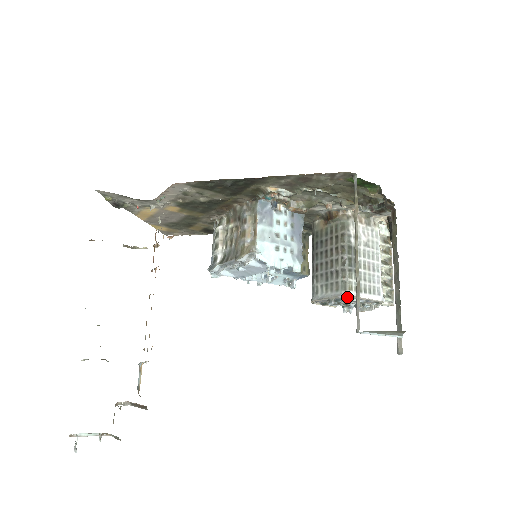
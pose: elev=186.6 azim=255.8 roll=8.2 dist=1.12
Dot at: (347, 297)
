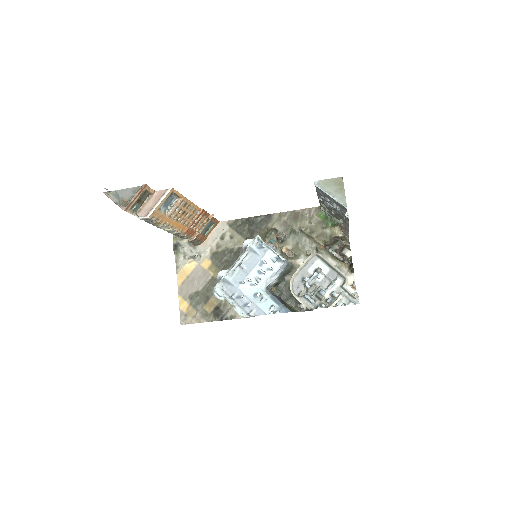
Dot at: (317, 266)
